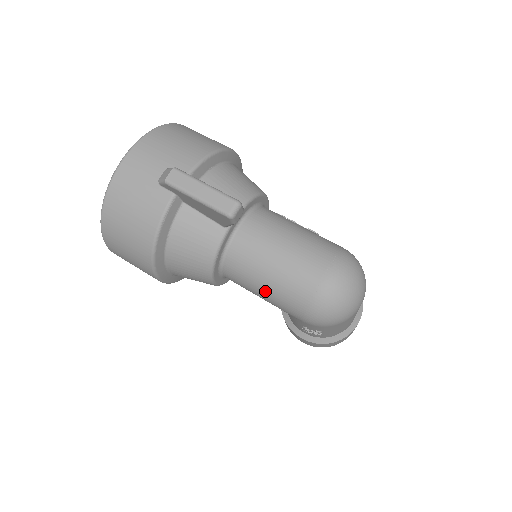
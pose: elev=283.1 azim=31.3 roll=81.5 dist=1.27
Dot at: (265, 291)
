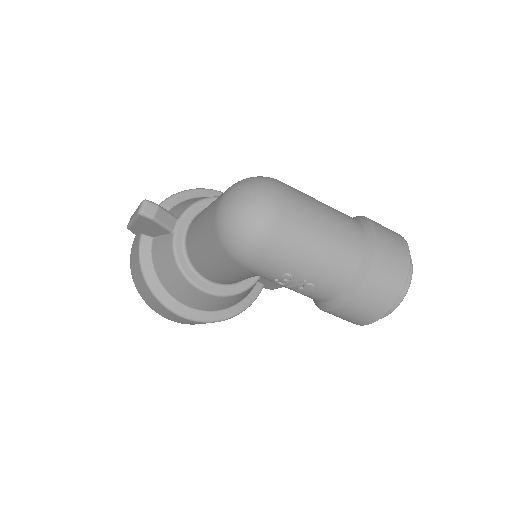
Dot at: (211, 262)
